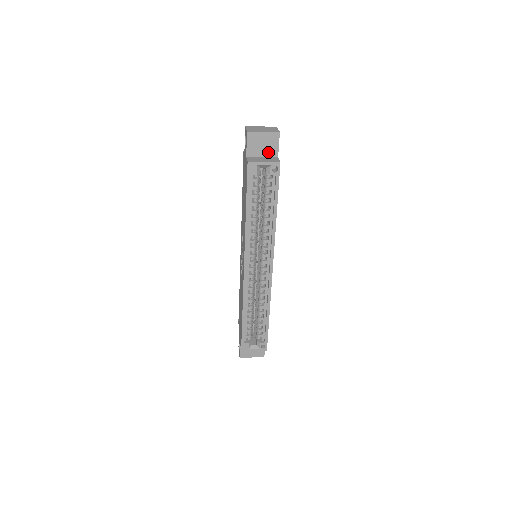
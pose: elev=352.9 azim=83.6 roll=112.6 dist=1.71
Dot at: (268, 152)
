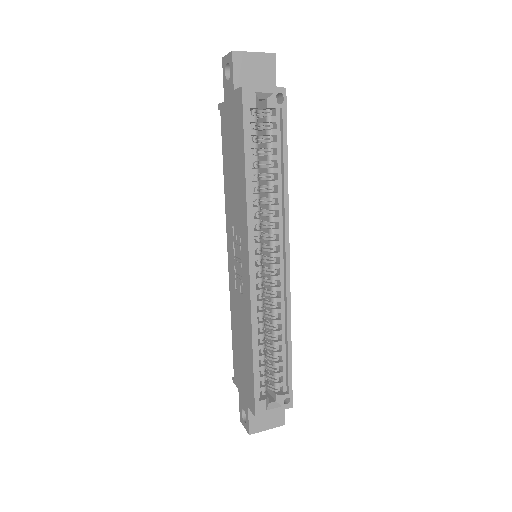
Dot at: (263, 83)
